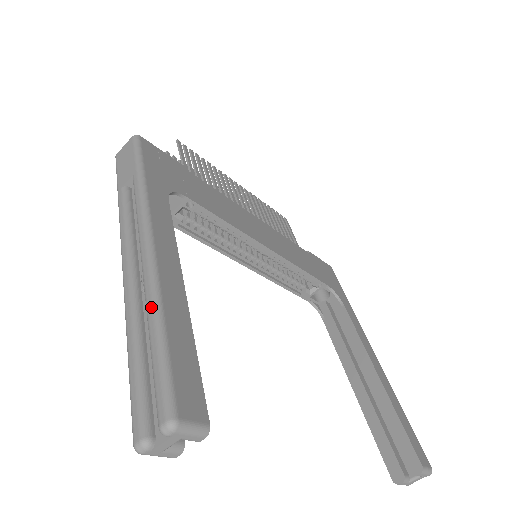
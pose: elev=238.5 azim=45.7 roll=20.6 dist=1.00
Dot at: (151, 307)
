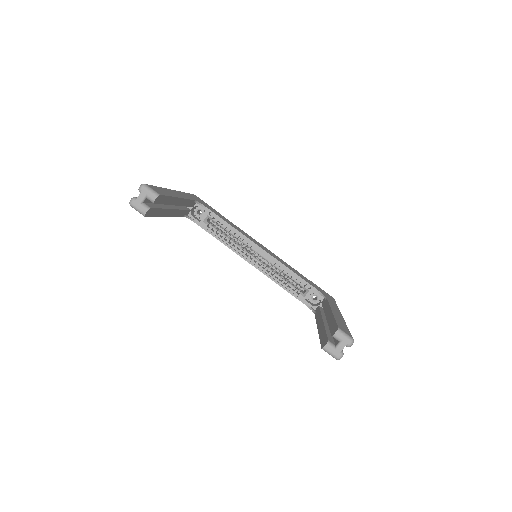
Dot at: occluded
